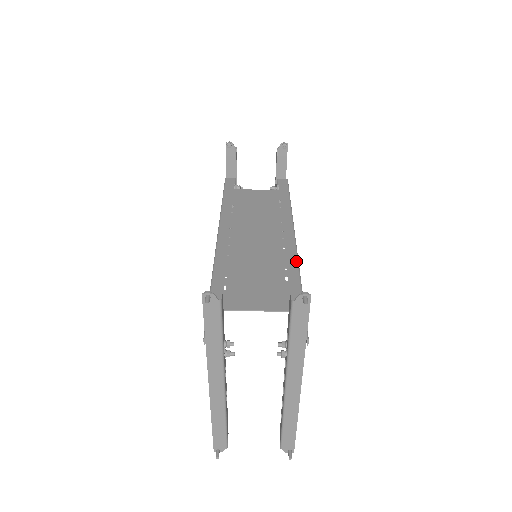
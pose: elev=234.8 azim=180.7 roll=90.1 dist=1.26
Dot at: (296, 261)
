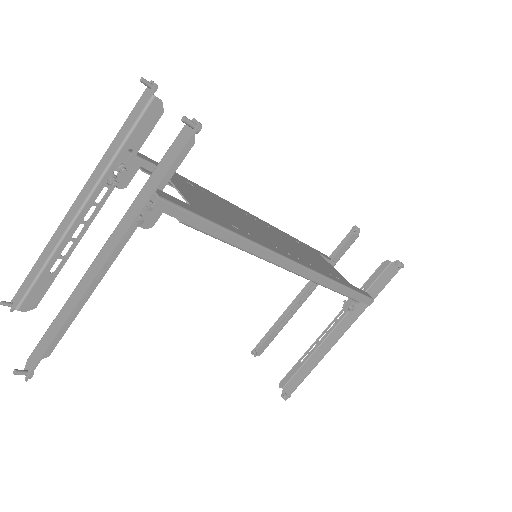
Dot at: (266, 246)
